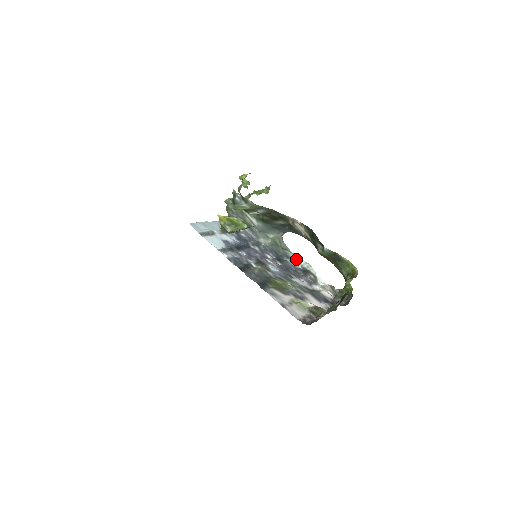
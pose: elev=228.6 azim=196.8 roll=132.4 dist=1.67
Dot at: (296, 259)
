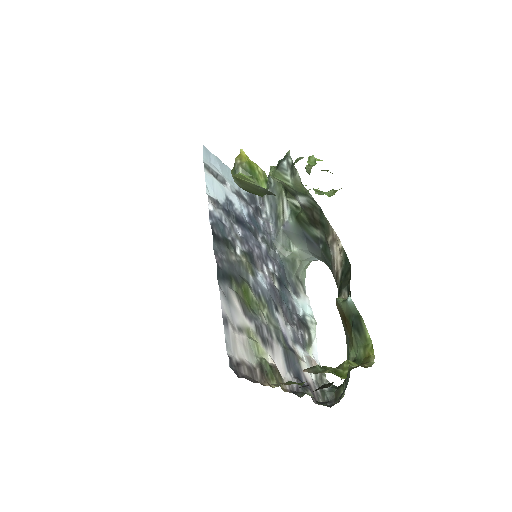
Dot at: (304, 302)
